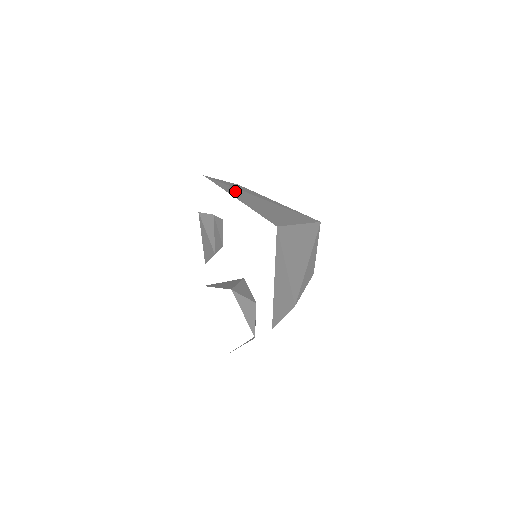
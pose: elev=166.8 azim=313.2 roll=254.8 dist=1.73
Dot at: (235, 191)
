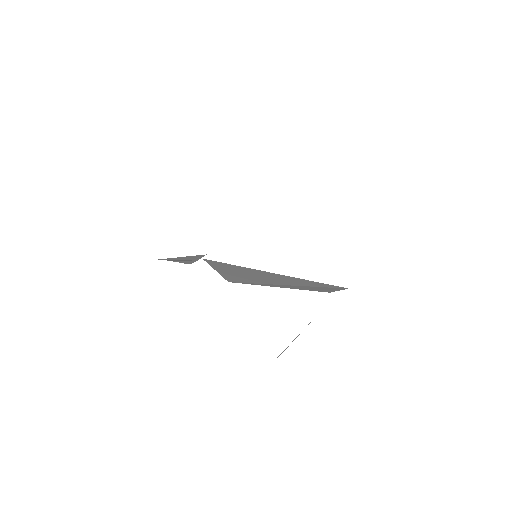
Dot at: occluded
